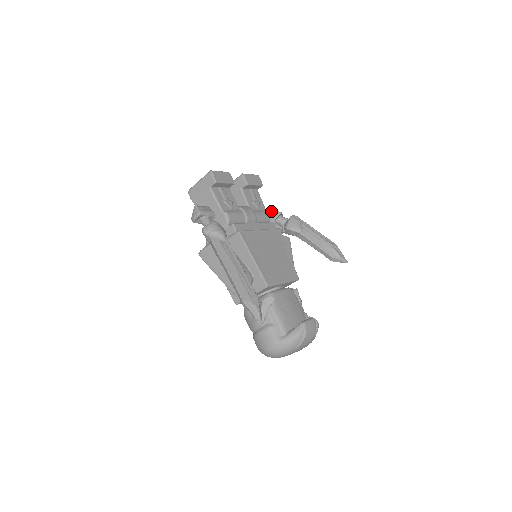
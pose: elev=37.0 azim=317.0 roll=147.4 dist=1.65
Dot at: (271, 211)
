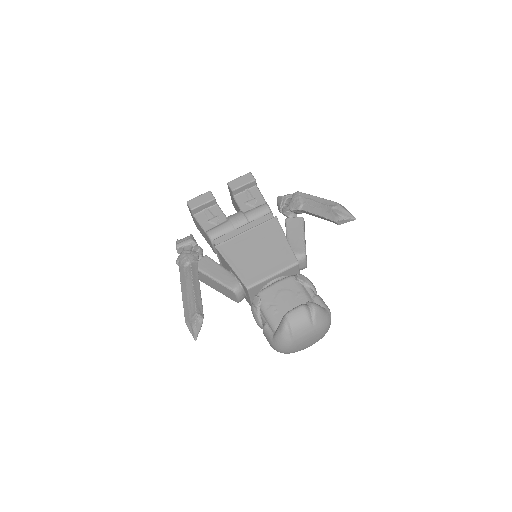
Dot at: (277, 199)
